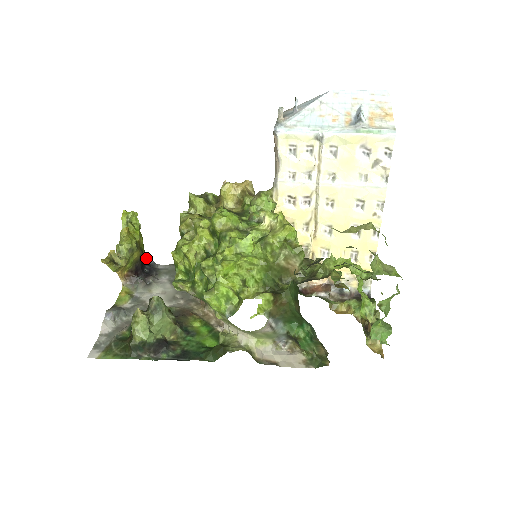
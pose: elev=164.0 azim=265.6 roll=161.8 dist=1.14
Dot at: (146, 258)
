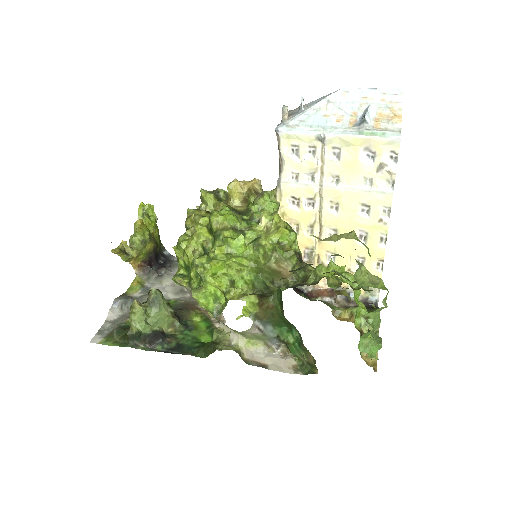
Dot at: (162, 250)
